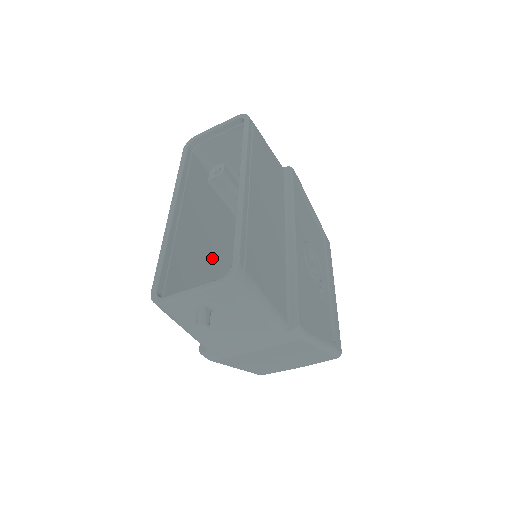
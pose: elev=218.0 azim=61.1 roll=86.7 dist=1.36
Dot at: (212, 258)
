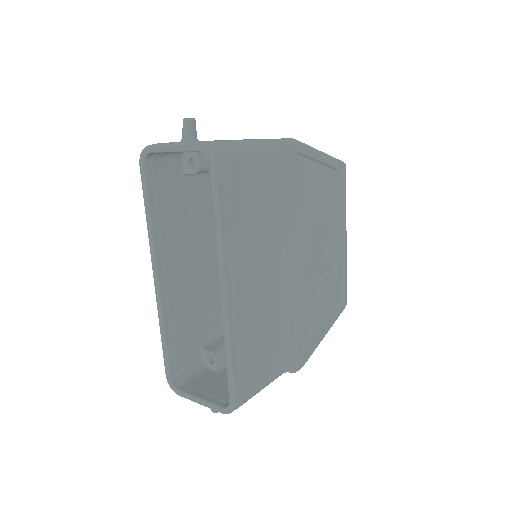
Dot at: (211, 271)
